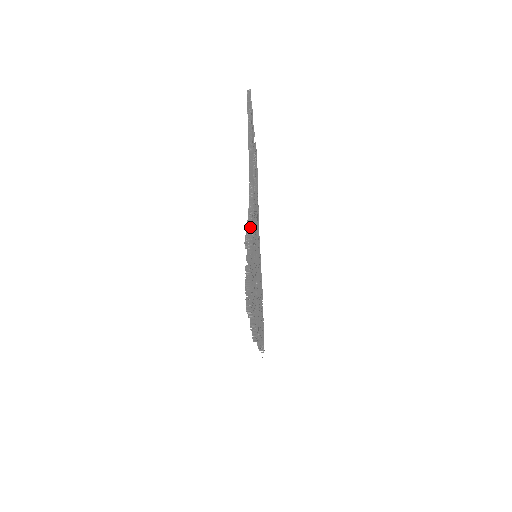
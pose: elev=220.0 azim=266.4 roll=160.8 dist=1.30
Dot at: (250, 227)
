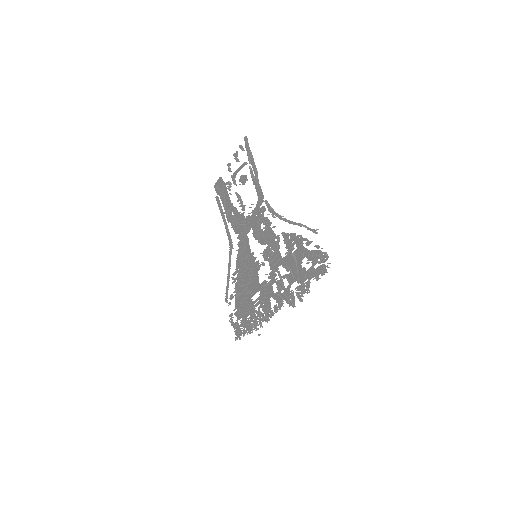
Dot at: (301, 224)
